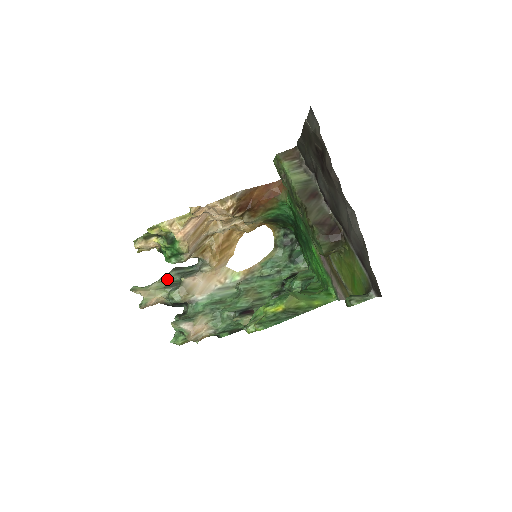
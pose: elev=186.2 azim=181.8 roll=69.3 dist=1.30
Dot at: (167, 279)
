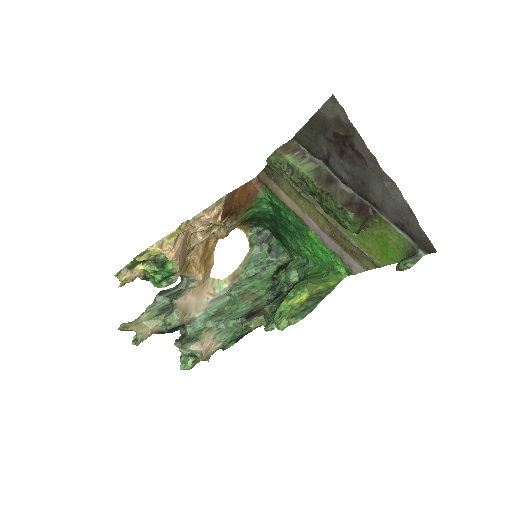
Dot at: (155, 306)
